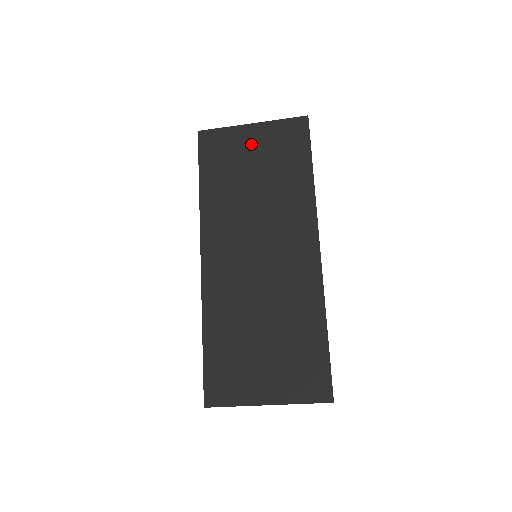
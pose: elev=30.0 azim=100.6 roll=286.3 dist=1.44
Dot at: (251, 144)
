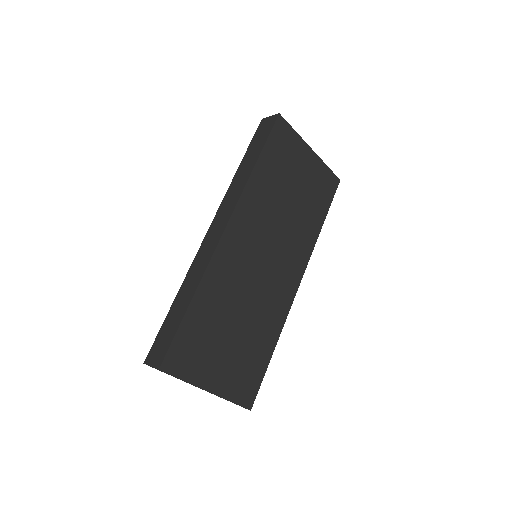
Dot at: (304, 165)
